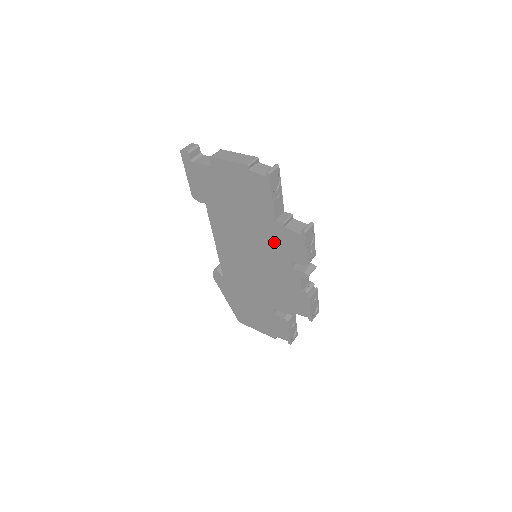
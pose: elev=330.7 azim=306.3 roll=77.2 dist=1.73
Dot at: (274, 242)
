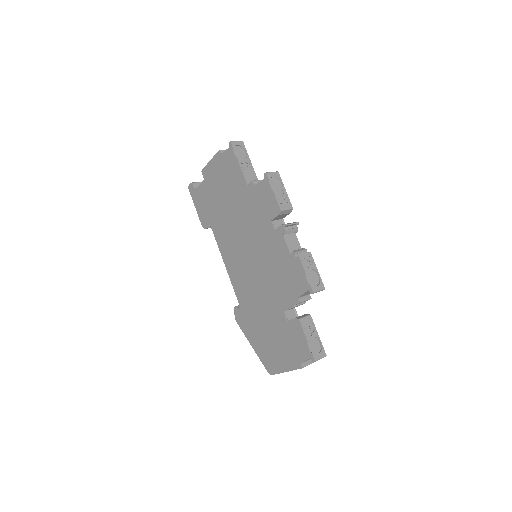
Dot at: (254, 212)
